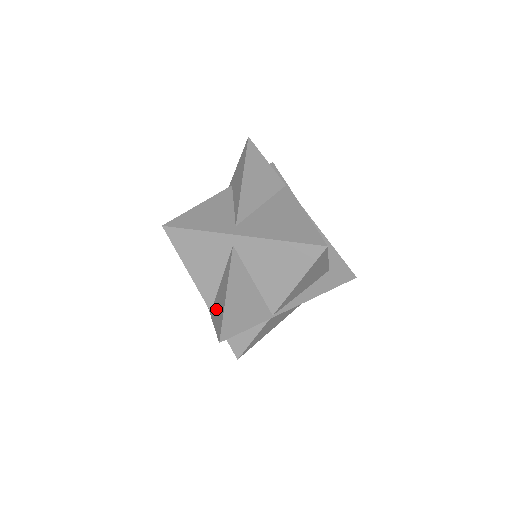
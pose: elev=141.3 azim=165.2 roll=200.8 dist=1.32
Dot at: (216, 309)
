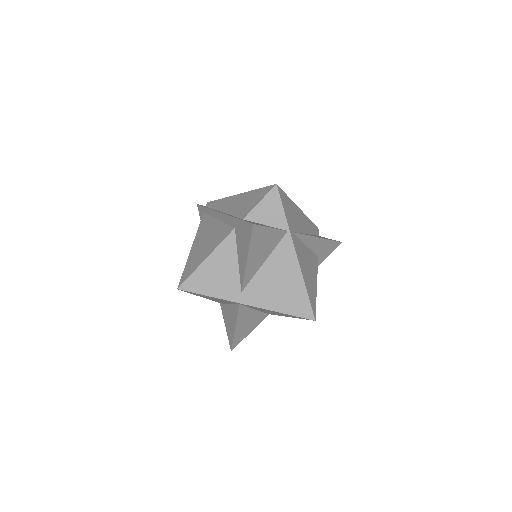
Dot at: (226, 317)
